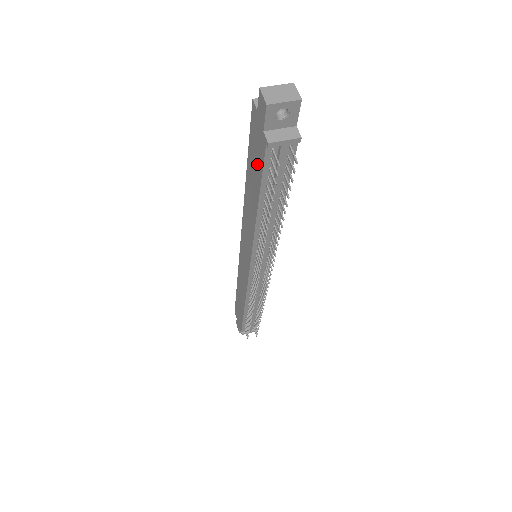
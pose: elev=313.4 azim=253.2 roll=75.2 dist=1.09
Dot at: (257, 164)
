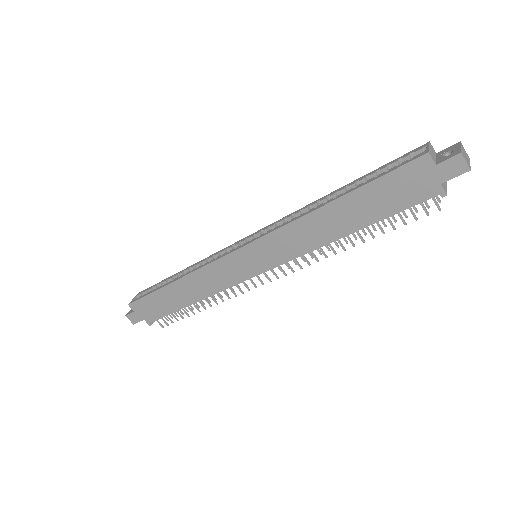
Dot at: (393, 201)
